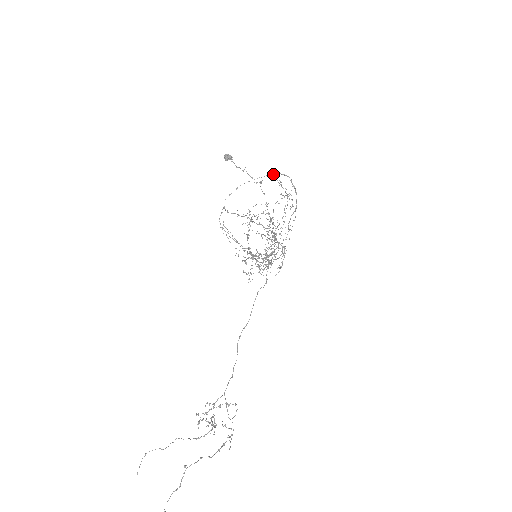
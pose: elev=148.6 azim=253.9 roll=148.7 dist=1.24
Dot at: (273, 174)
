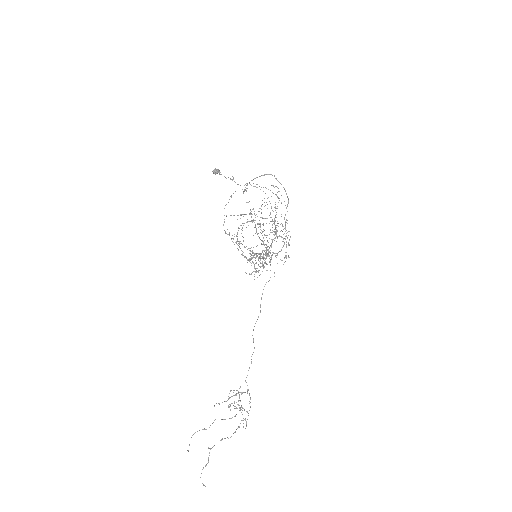
Dot at: occluded
